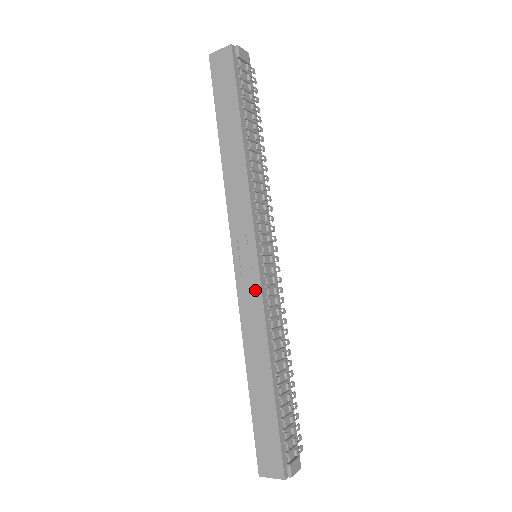
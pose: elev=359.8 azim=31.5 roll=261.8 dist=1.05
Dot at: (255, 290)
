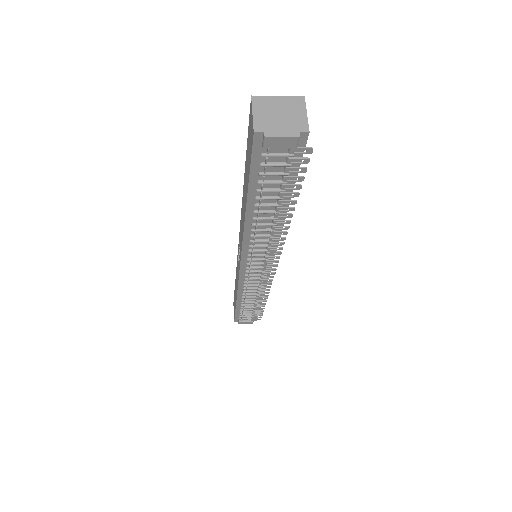
Dot at: (238, 273)
